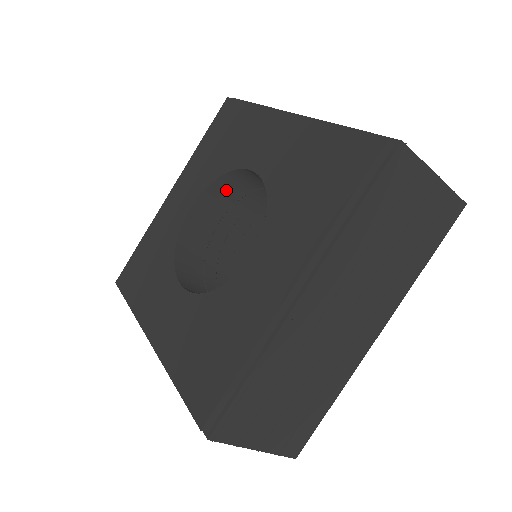
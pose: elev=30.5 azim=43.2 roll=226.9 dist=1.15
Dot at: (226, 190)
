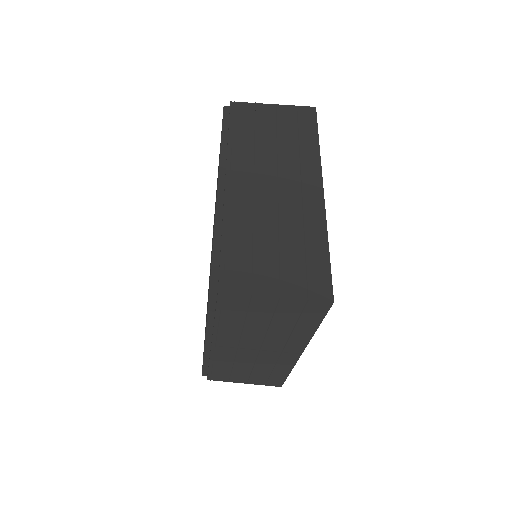
Dot at: occluded
